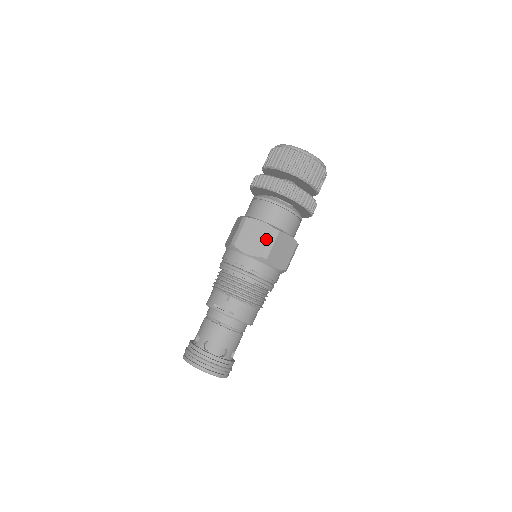
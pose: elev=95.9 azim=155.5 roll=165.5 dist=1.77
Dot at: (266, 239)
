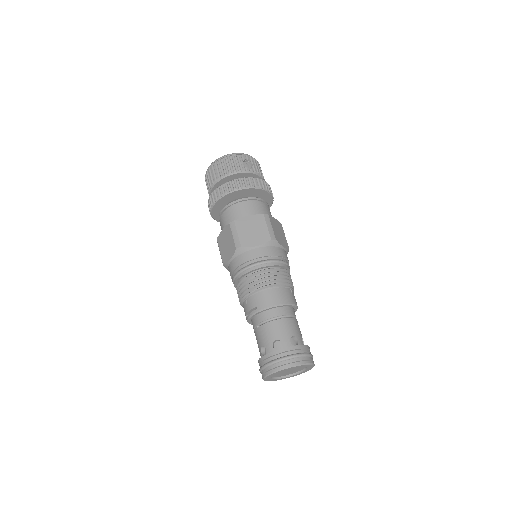
Dot at: (231, 236)
